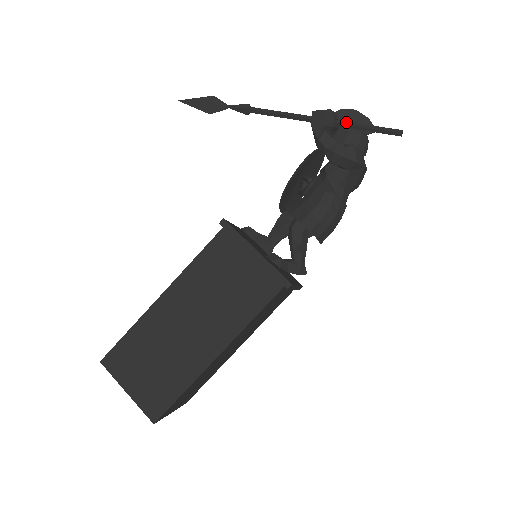
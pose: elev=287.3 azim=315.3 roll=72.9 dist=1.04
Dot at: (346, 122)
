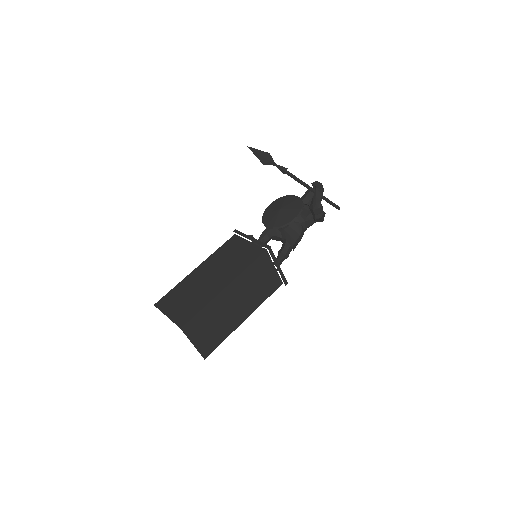
Dot at: (323, 196)
